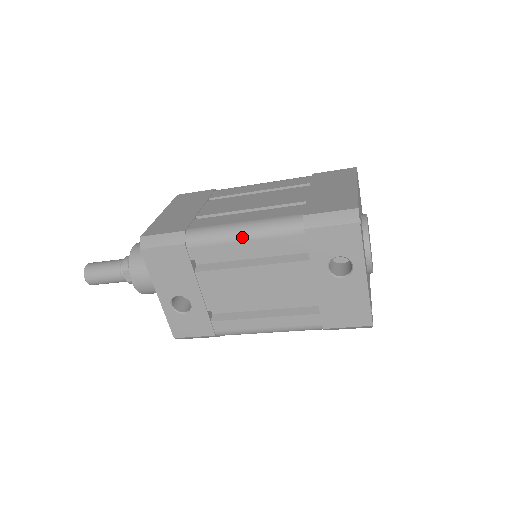
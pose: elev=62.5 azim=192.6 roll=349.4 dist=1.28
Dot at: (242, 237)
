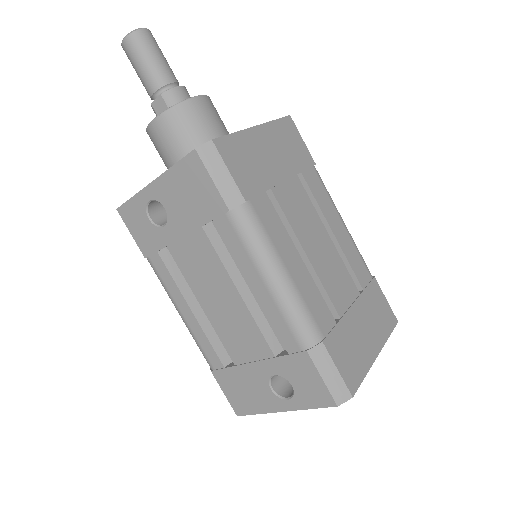
Dot at: (268, 281)
